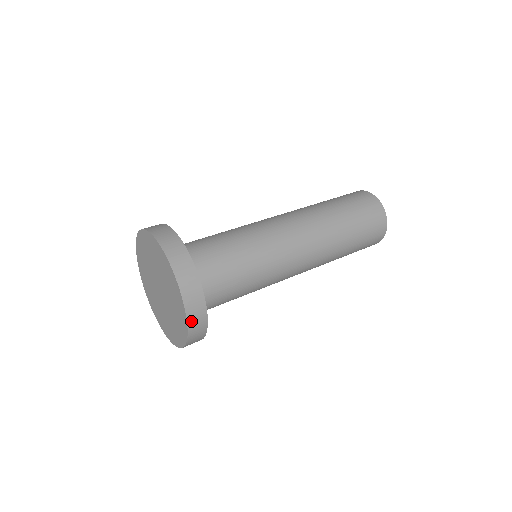
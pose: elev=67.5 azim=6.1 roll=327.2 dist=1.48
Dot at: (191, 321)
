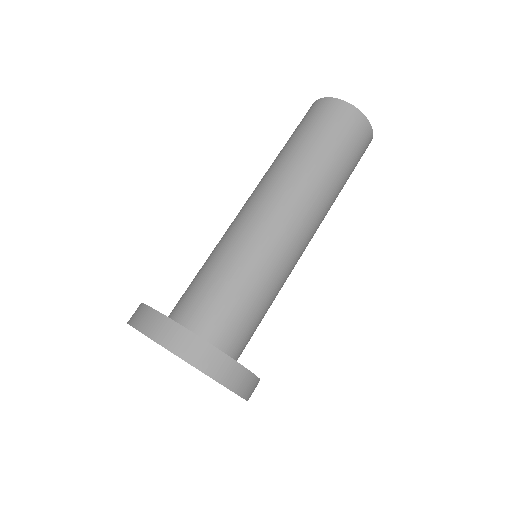
Dot at: occluded
